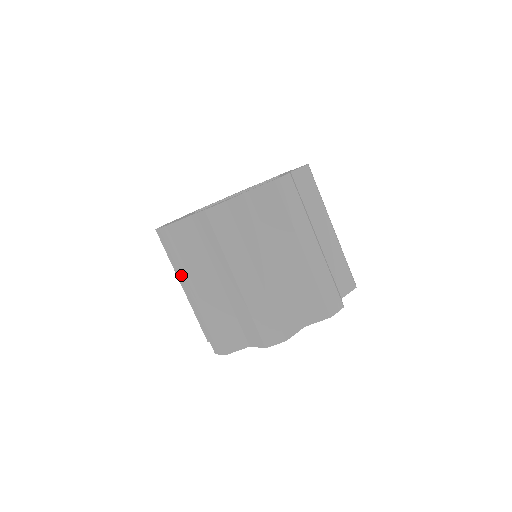
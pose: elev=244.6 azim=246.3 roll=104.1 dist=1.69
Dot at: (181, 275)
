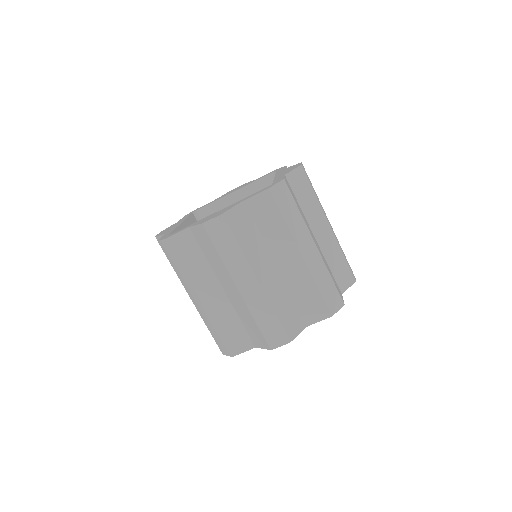
Dot at: (184, 284)
